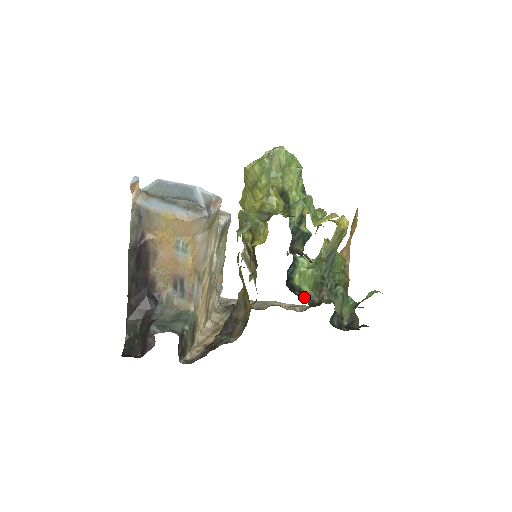
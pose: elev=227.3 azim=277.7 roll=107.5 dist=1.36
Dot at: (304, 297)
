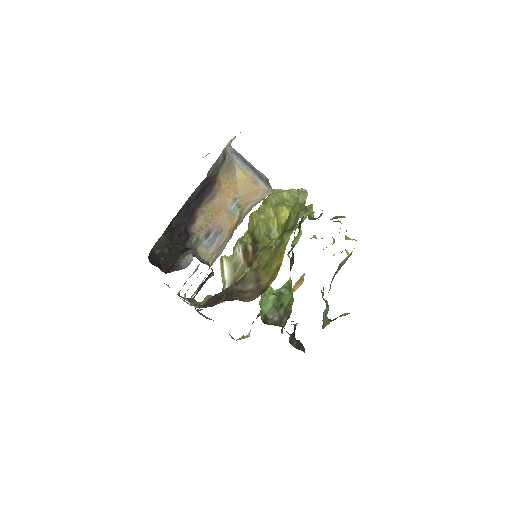
Dot at: (261, 316)
